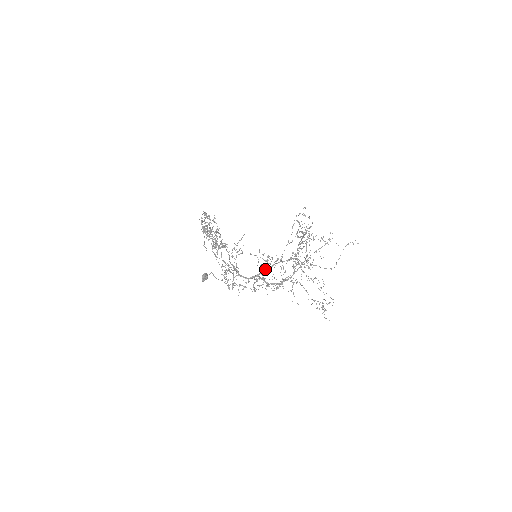
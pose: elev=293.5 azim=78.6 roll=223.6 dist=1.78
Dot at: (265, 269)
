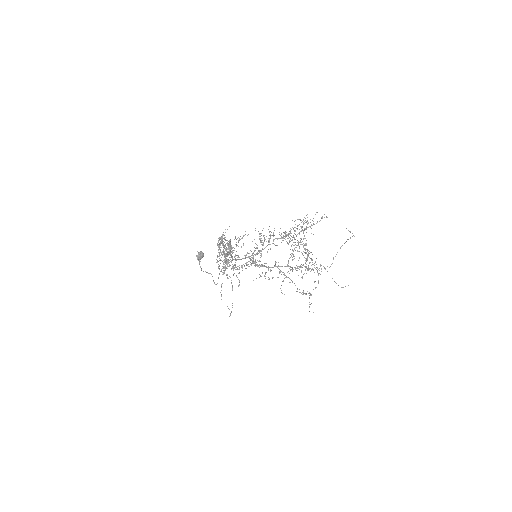
Dot at: occluded
